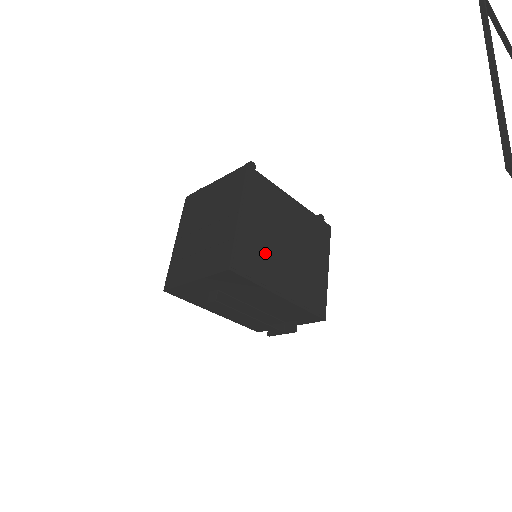
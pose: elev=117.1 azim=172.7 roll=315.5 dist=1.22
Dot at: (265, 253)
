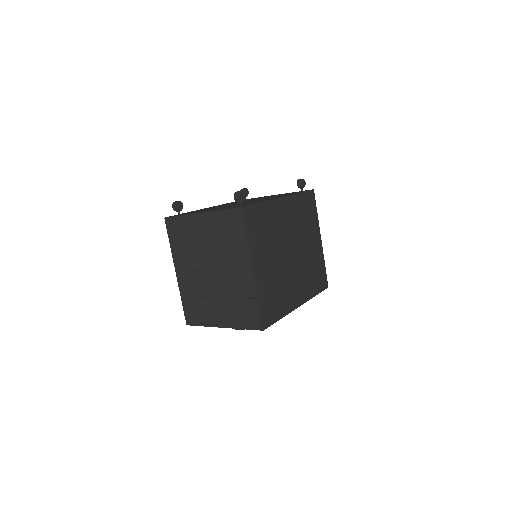
Dot at: (280, 283)
